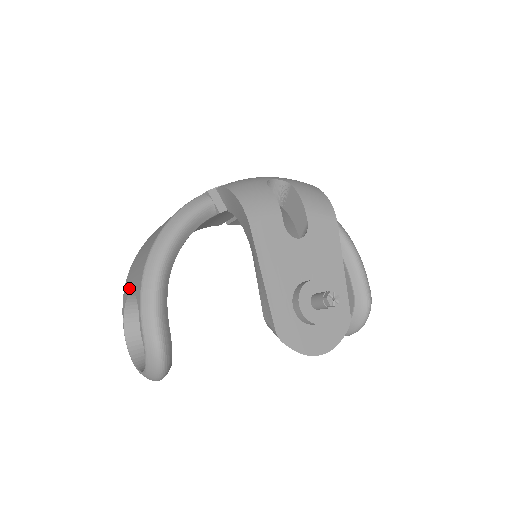
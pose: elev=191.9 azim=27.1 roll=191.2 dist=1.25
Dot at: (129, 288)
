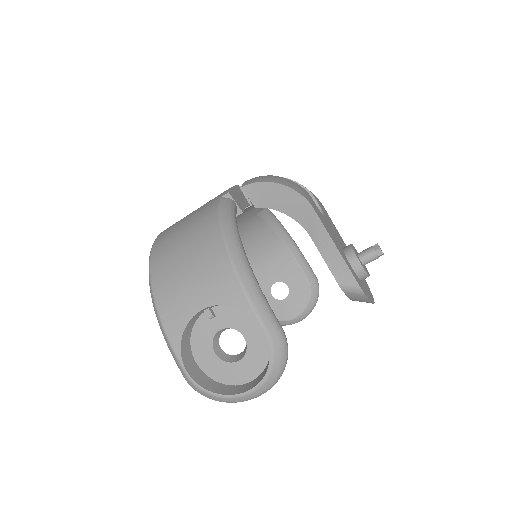
Dot at: (189, 311)
